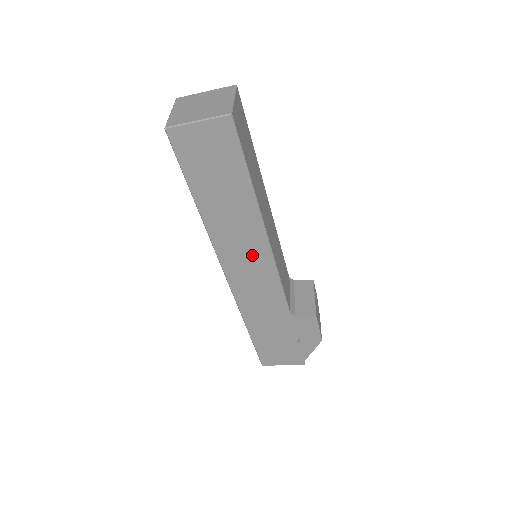
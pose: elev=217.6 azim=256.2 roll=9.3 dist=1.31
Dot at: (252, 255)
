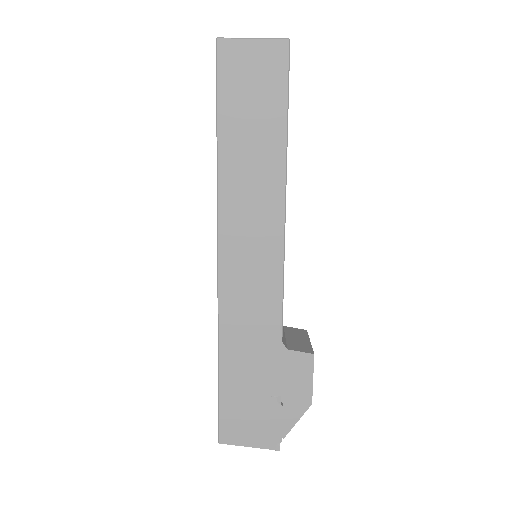
Dot at: (260, 233)
